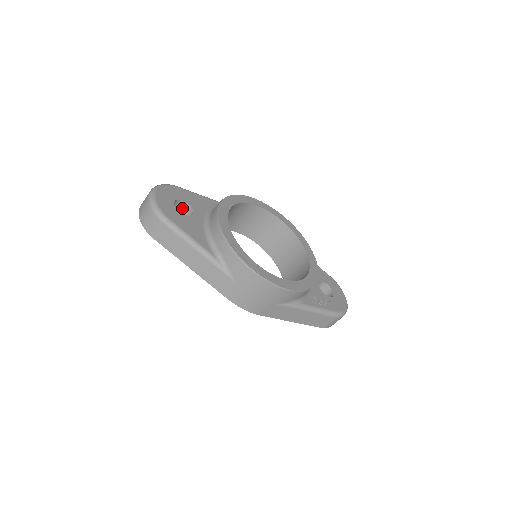
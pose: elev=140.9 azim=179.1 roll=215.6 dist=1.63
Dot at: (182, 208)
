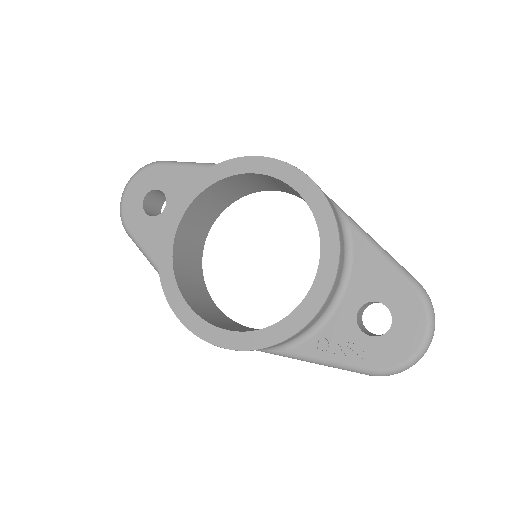
Dot at: occluded
